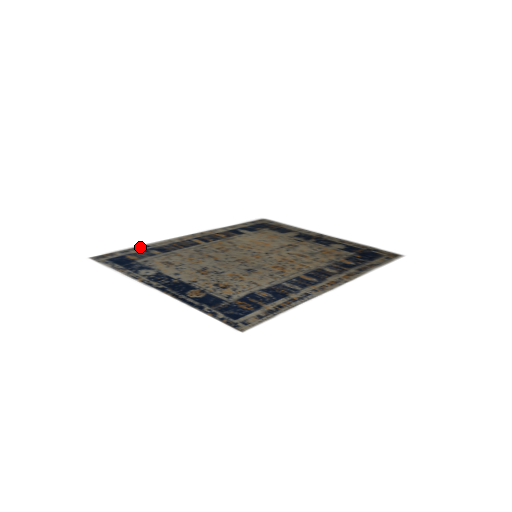
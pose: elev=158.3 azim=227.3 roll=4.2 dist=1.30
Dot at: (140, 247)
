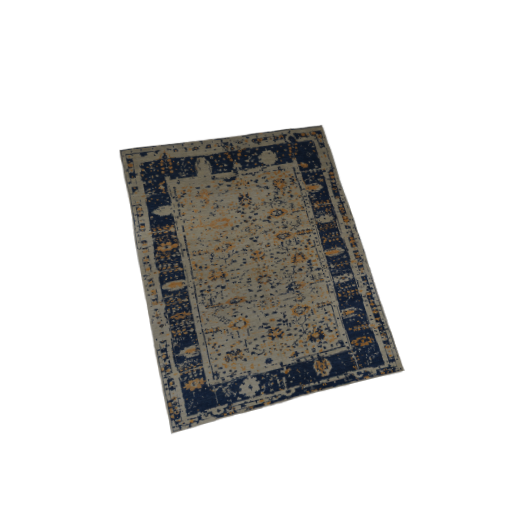
Dot at: (163, 361)
